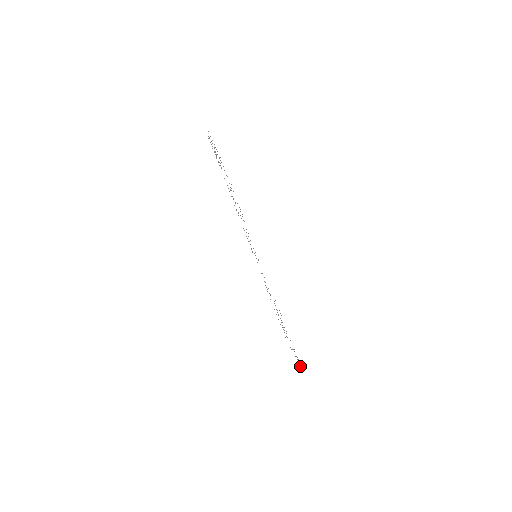
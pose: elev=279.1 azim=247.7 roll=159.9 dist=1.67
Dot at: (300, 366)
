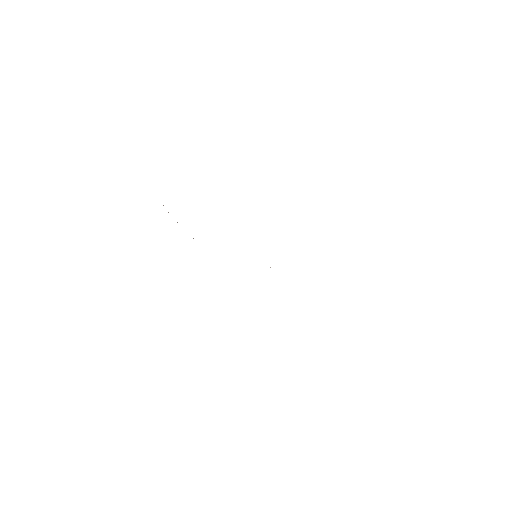
Dot at: occluded
